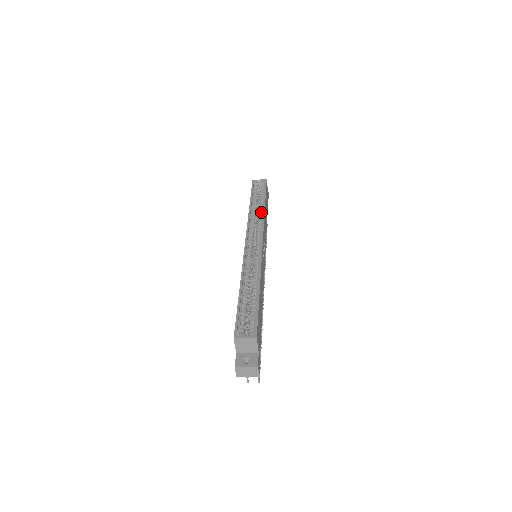
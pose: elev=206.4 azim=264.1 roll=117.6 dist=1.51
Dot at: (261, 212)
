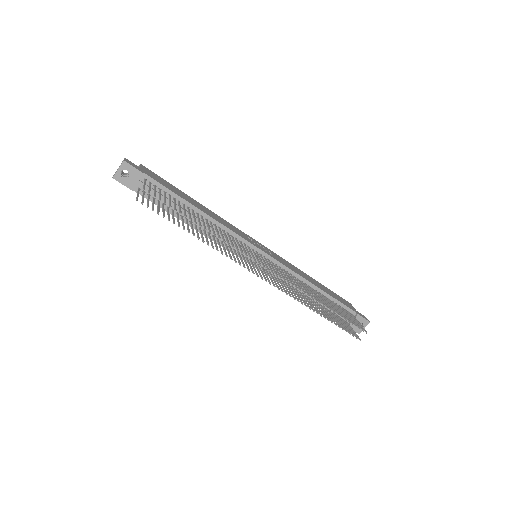
Dot at: occluded
